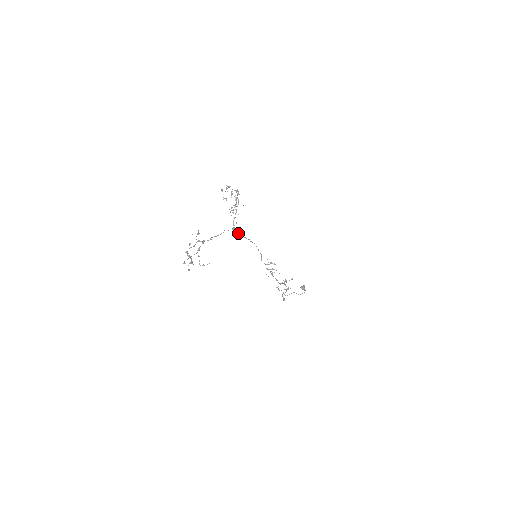
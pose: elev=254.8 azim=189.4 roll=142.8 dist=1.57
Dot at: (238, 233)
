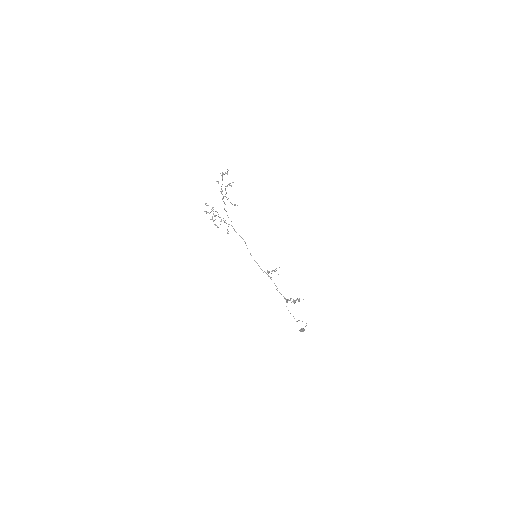
Dot at: (234, 230)
